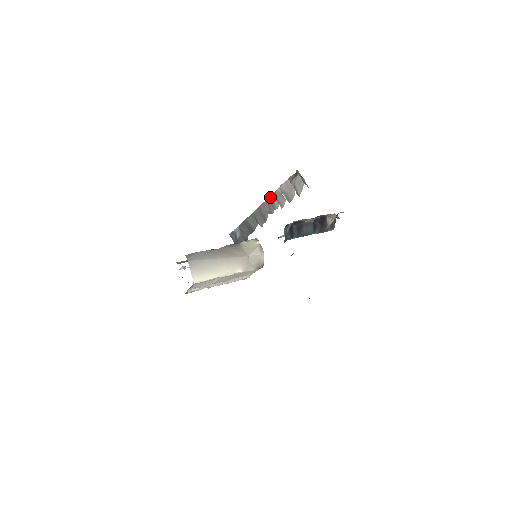
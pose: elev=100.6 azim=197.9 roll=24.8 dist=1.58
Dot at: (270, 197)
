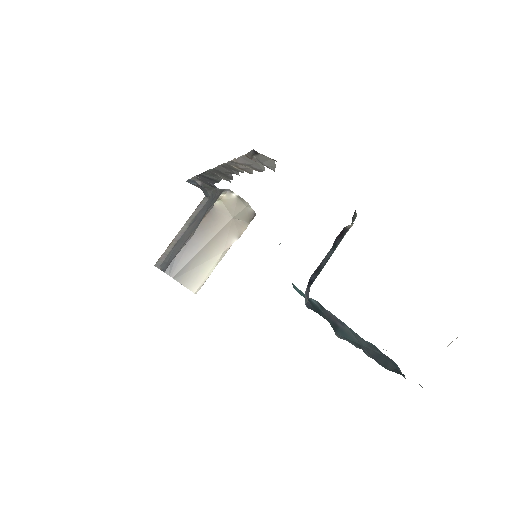
Dot at: (224, 164)
